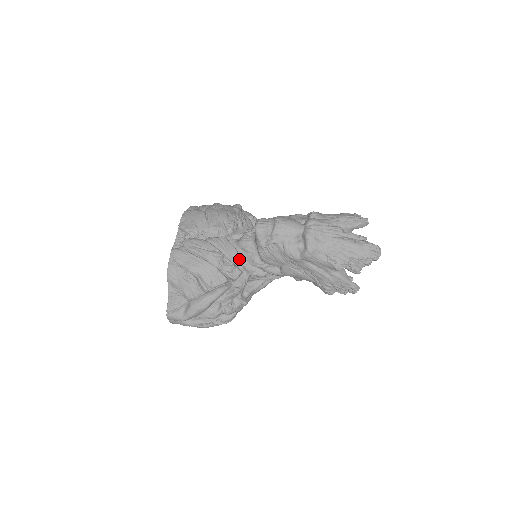
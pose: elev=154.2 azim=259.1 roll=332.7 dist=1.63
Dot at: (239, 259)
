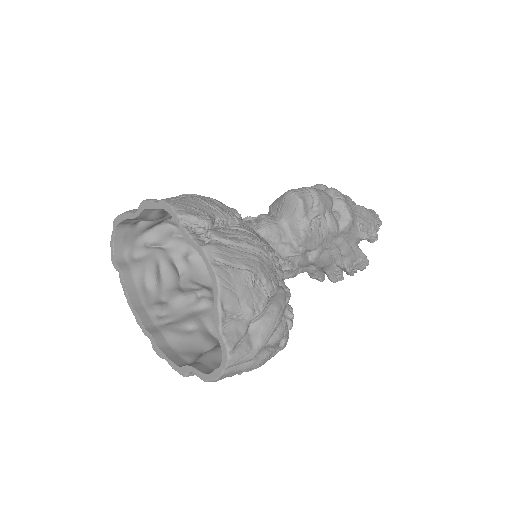
Dot at: (273, 250)
